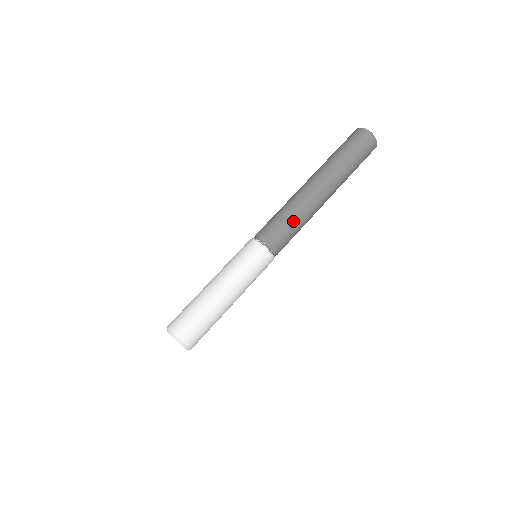
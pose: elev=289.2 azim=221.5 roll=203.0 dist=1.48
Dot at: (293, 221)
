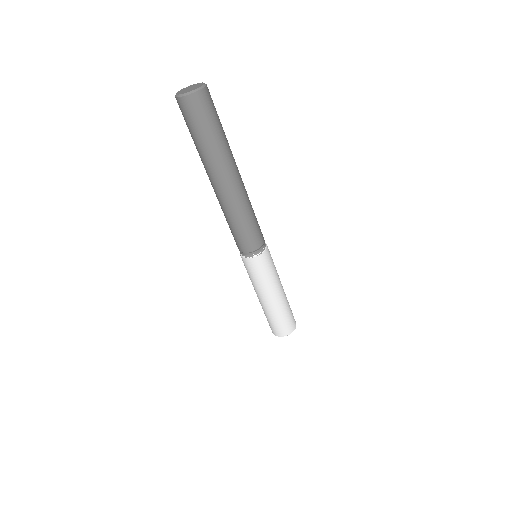
Dot at: (250, 222)
